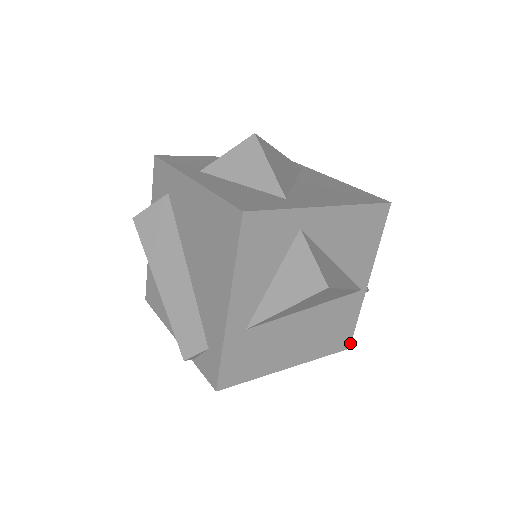
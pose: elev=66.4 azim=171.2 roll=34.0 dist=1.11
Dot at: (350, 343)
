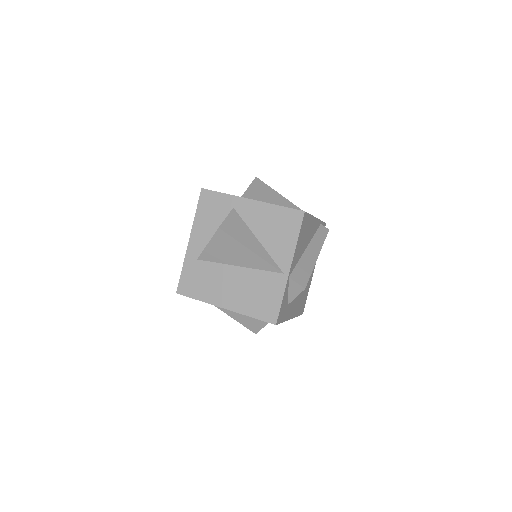
Dot at: (277, 320)
